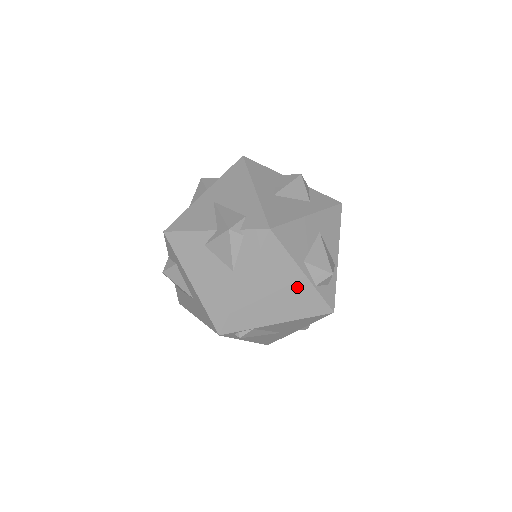
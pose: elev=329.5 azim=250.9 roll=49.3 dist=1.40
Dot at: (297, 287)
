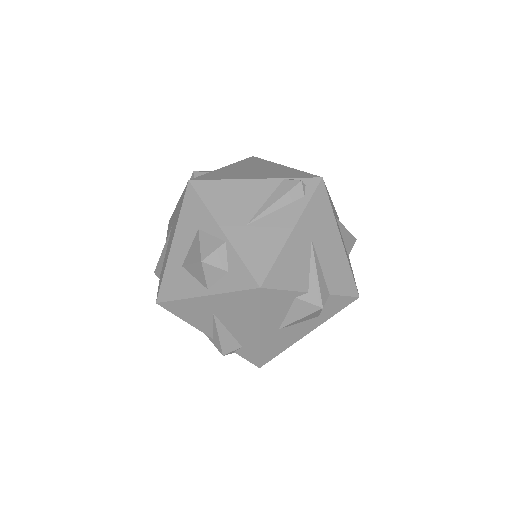
Dot at: occluded
